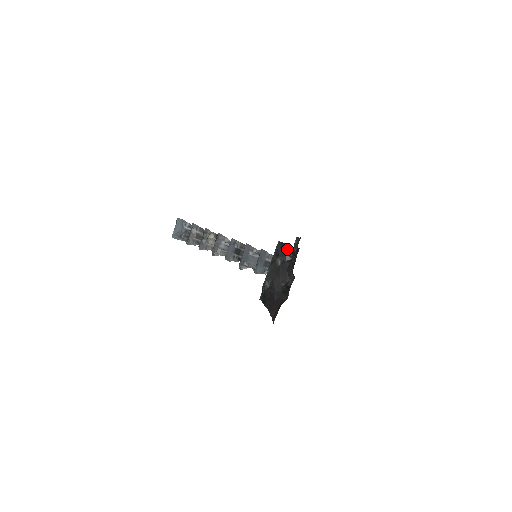
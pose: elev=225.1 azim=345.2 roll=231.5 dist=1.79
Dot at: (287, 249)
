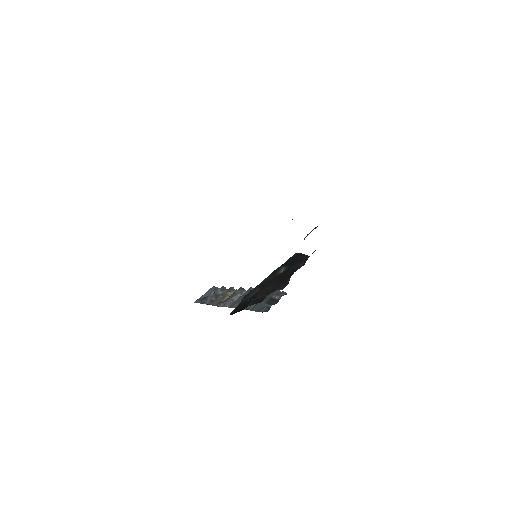
Dot at: (300, 258)
